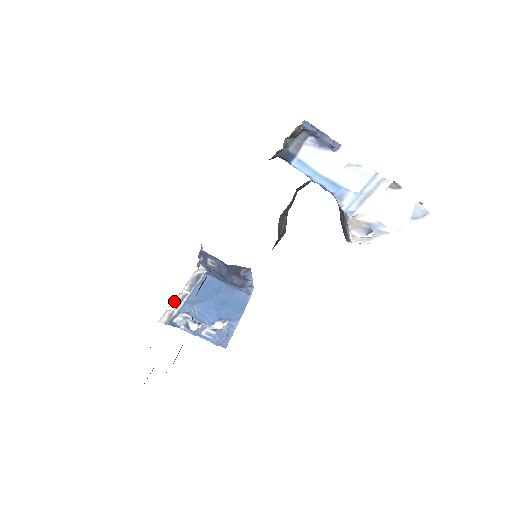
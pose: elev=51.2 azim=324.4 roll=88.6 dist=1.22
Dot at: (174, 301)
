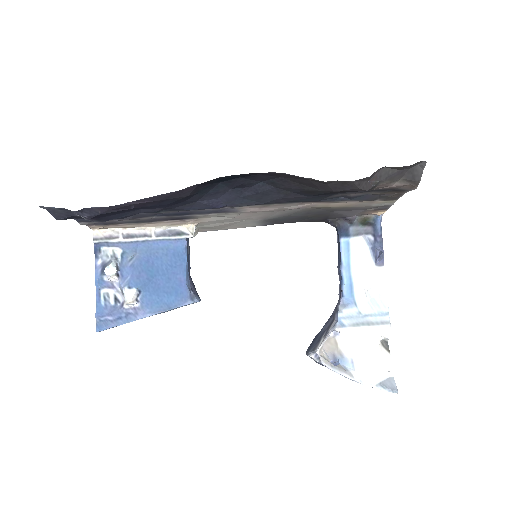
Dot at: (132, 230)
